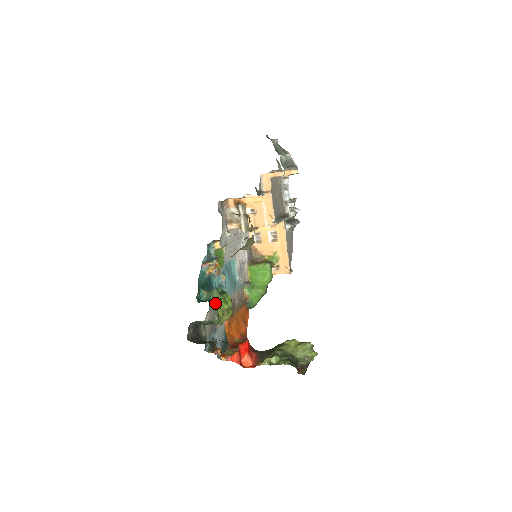
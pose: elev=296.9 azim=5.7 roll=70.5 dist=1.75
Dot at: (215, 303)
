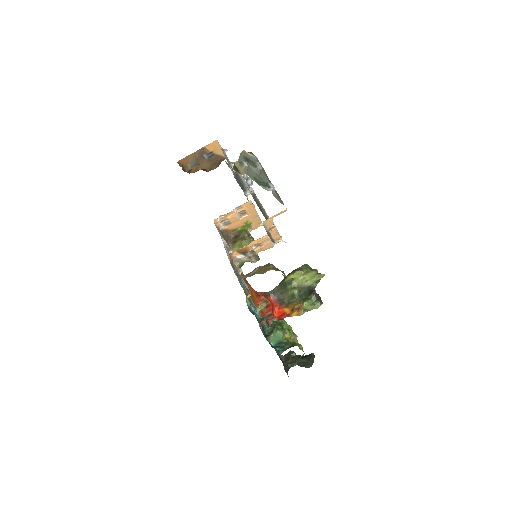
Dot at: (291, 344)
